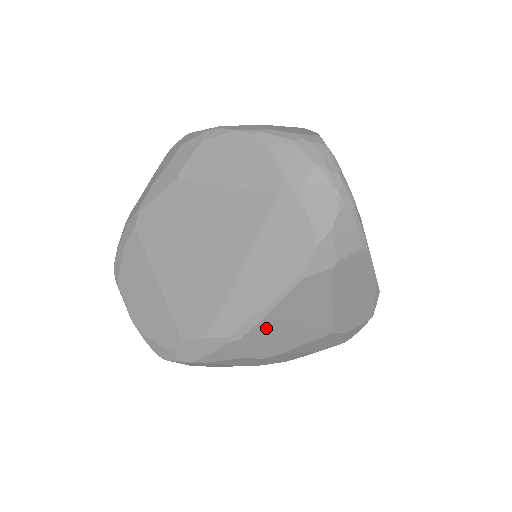
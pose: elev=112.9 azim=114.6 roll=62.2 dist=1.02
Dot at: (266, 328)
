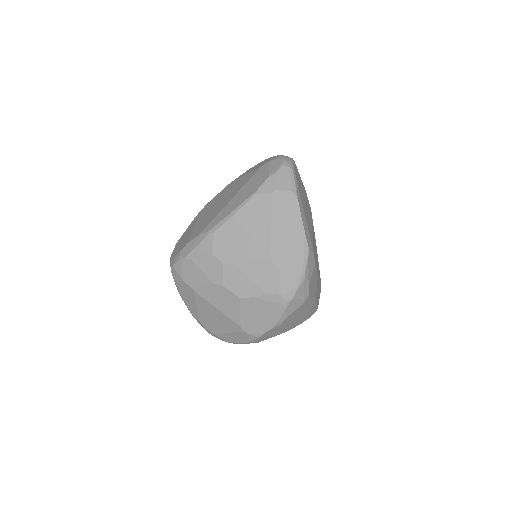
Dot at: (230, 229)
